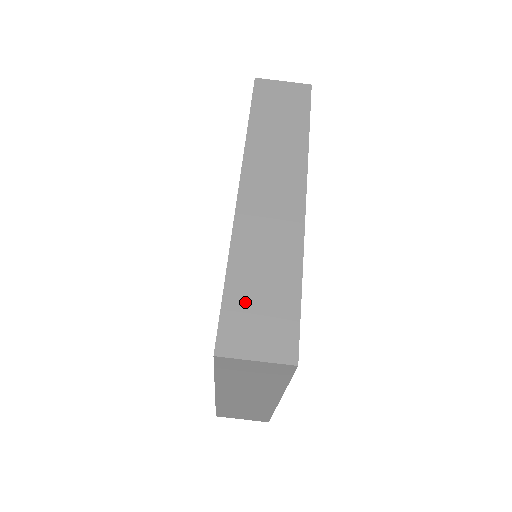
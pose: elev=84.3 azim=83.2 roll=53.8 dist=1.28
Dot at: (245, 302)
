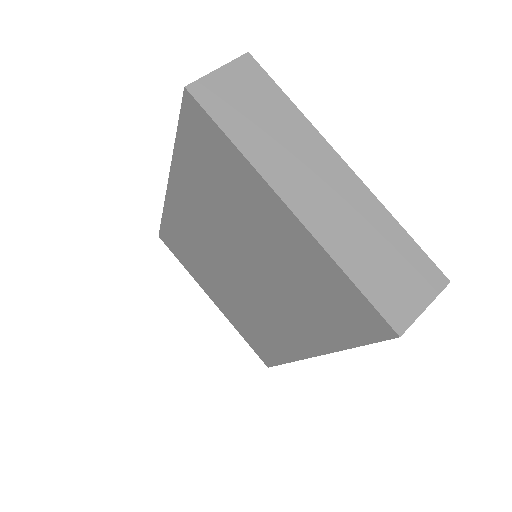
Dot at: occluded
